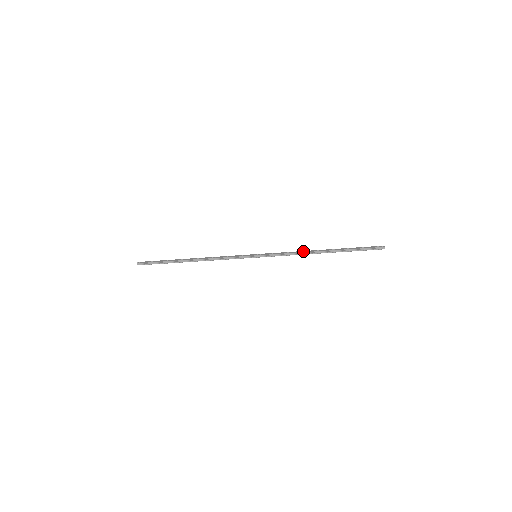
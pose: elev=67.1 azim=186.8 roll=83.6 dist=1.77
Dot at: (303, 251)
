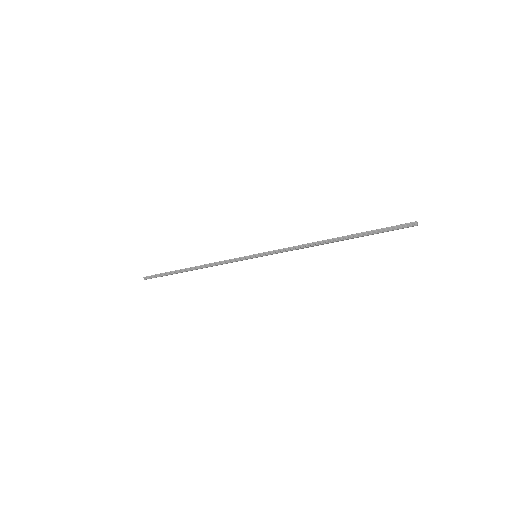
Dot at: (309, 243)
